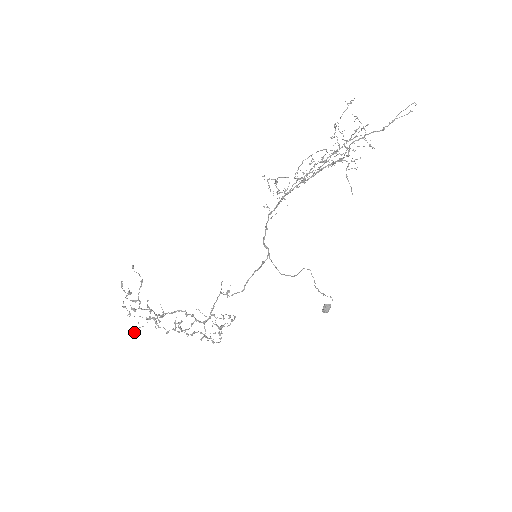
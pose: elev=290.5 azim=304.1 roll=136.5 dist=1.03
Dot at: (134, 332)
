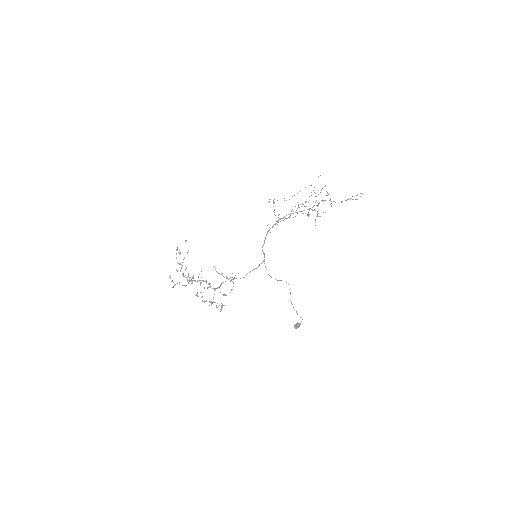
Dot at: (172, 287)
